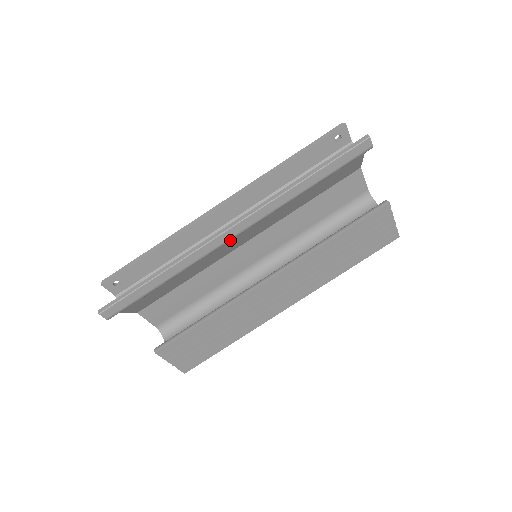
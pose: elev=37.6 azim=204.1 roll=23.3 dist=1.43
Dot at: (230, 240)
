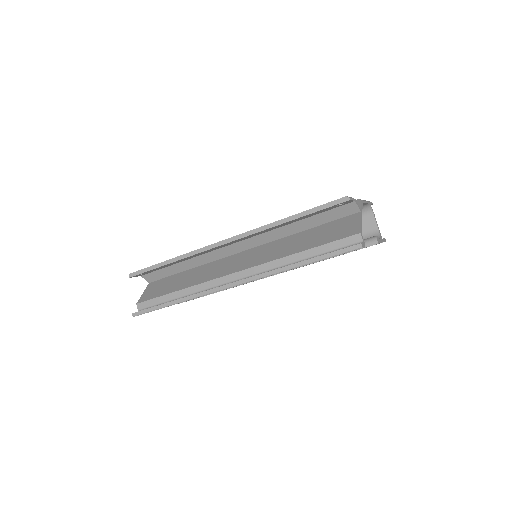
Dot at: occluded
